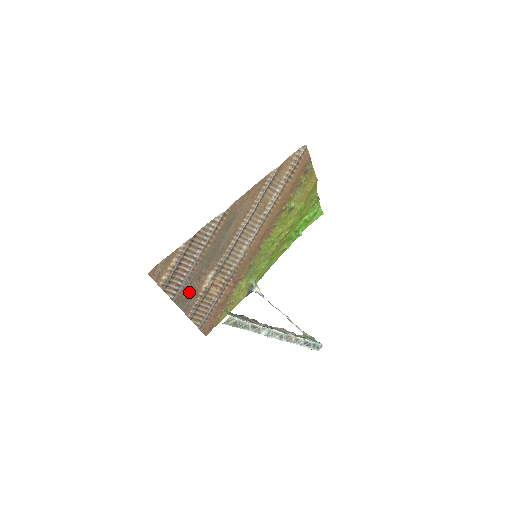
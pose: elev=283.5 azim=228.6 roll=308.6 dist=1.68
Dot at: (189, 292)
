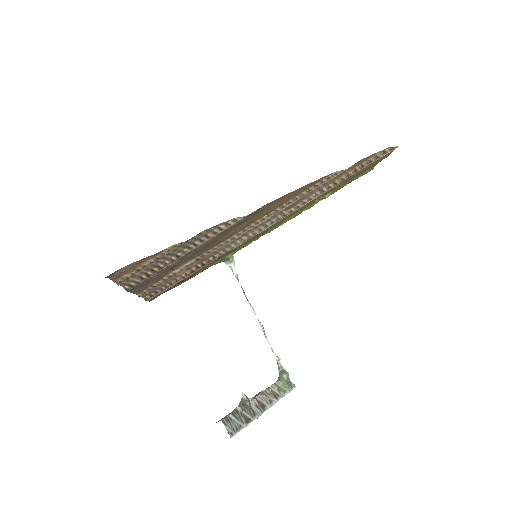
Dot at: (152, 280)
